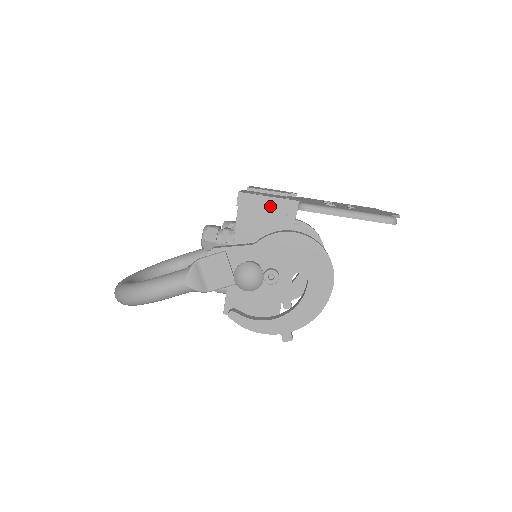
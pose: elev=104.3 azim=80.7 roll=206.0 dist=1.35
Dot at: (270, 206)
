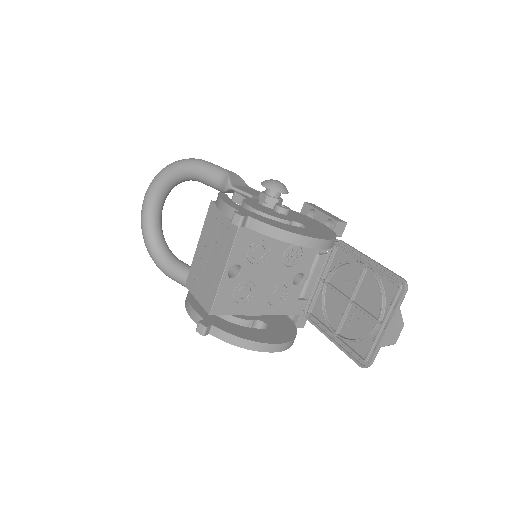
Dot at: (325, 213)
